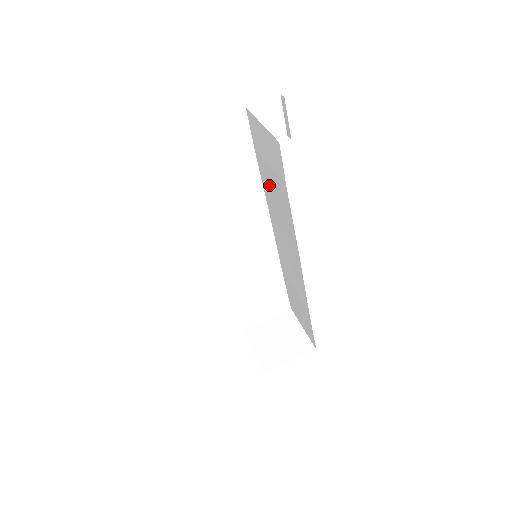
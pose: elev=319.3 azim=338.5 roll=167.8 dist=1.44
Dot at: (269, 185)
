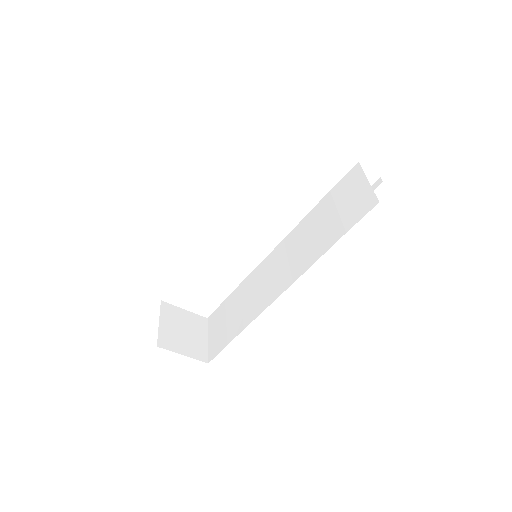
Dot at: (317, 220)
